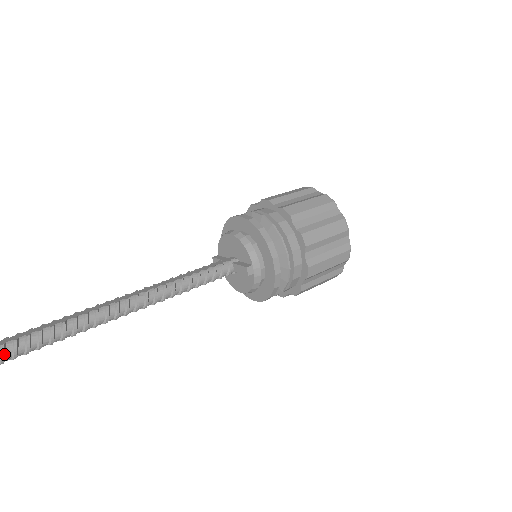
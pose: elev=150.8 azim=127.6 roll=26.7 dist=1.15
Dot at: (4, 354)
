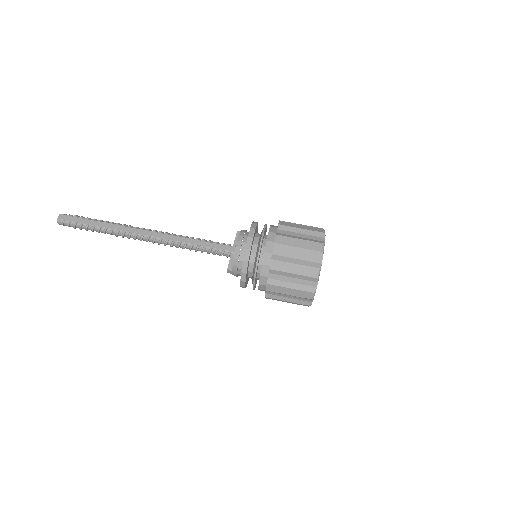
Dot at: (87, 230)
